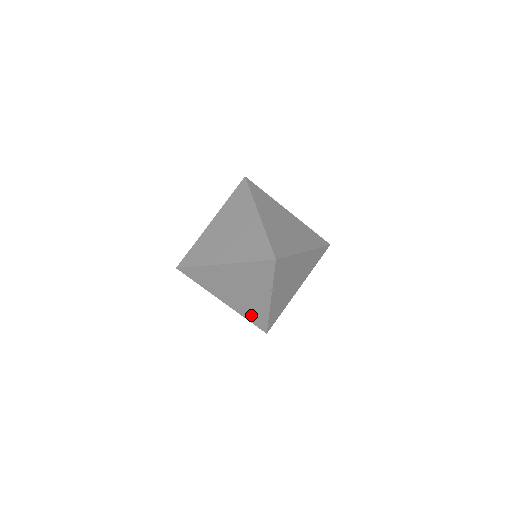
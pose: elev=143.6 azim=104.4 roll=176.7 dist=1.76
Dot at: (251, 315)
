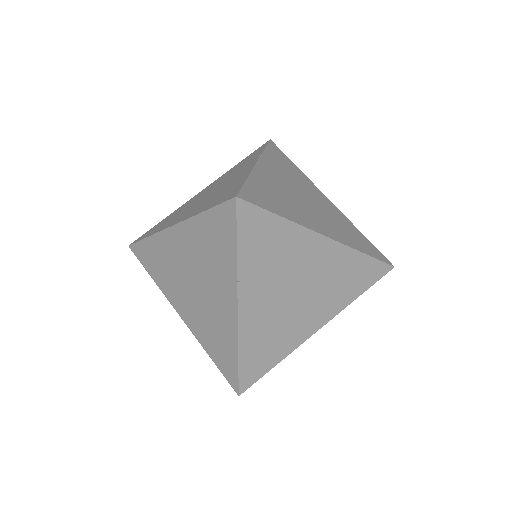
Dot at: (215, 347)
